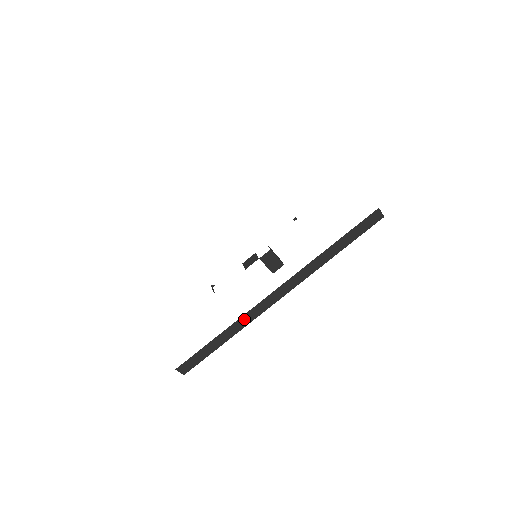
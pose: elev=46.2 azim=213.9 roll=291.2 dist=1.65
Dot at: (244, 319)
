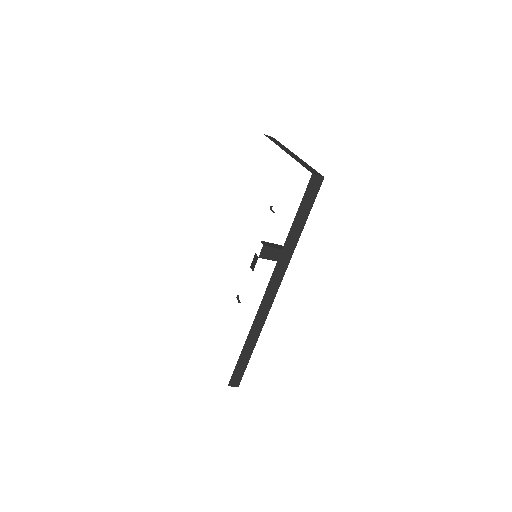
Dot at: (256, 324)
